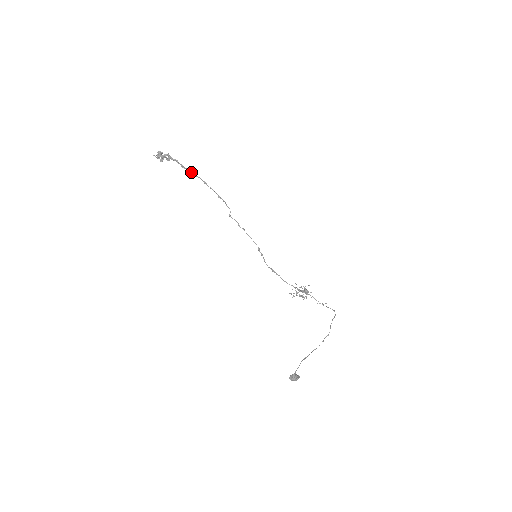
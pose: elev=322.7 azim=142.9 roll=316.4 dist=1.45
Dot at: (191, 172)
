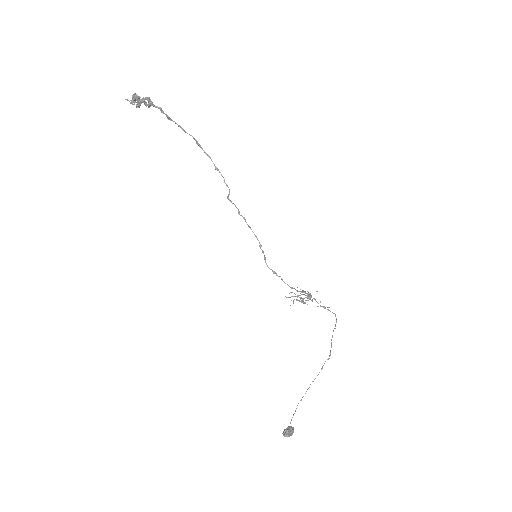
Dot at: (180, 127)
